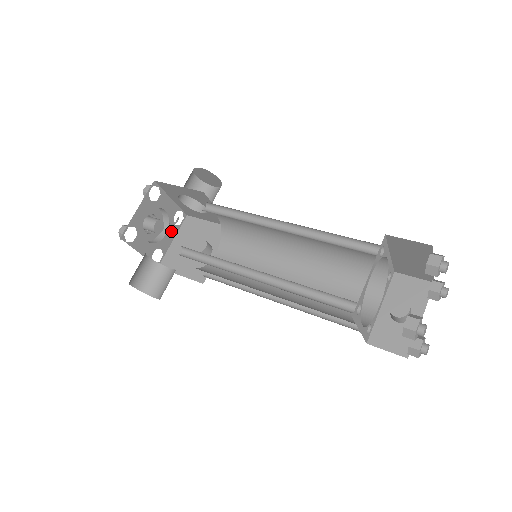
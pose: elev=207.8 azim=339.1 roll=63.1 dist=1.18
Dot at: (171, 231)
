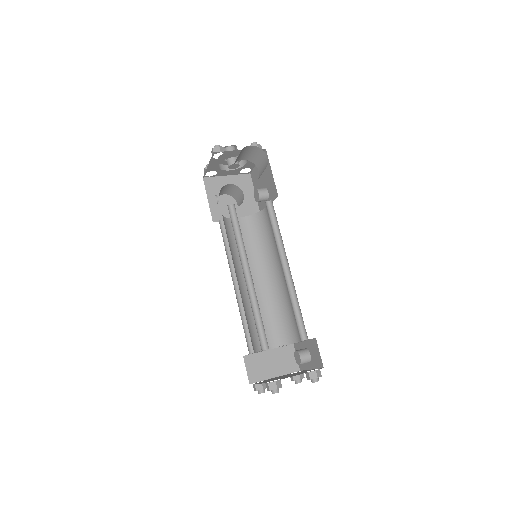
Dot at: occluded
